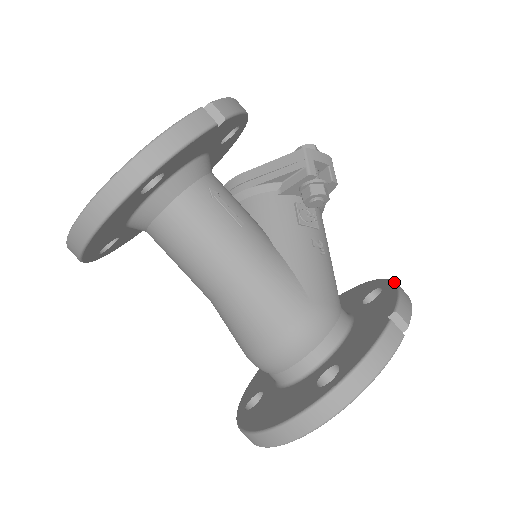
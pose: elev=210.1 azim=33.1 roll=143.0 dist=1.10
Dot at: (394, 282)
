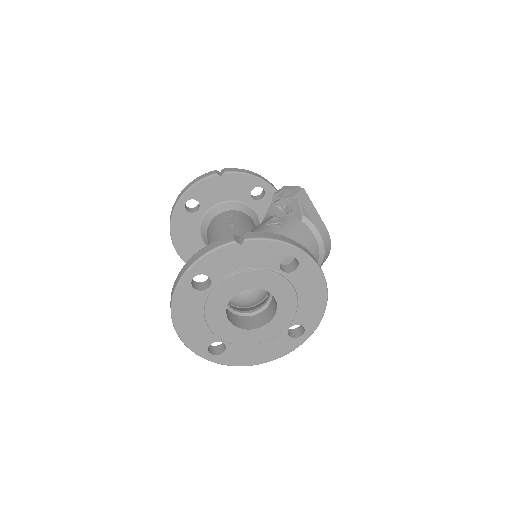
Dot at: (289, 239)
